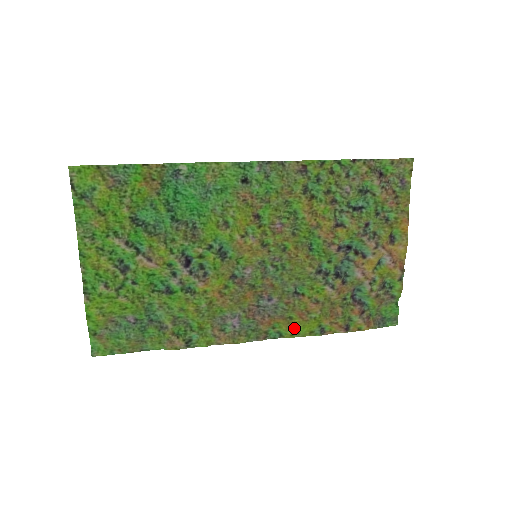
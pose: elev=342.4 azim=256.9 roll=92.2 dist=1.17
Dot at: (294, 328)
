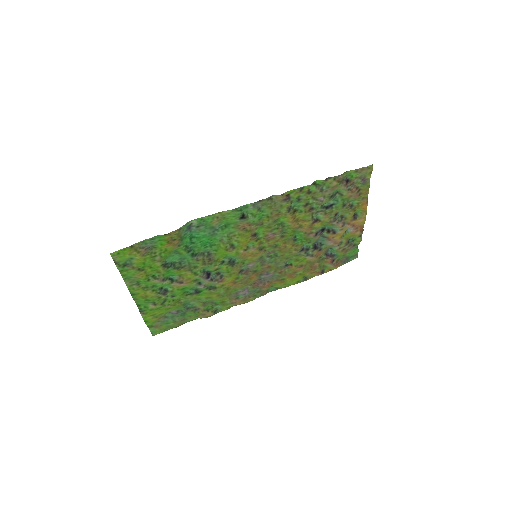
Dot at: (286, 283)
